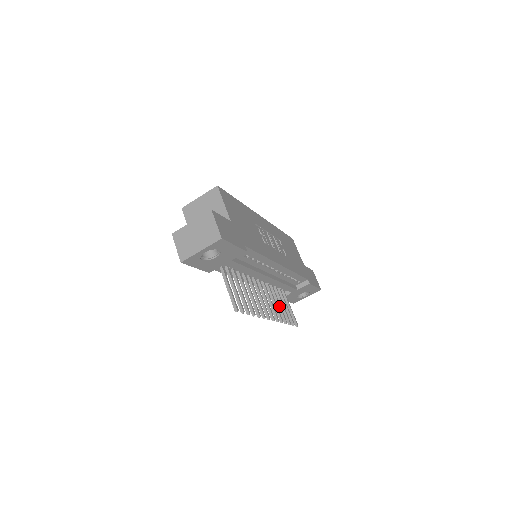
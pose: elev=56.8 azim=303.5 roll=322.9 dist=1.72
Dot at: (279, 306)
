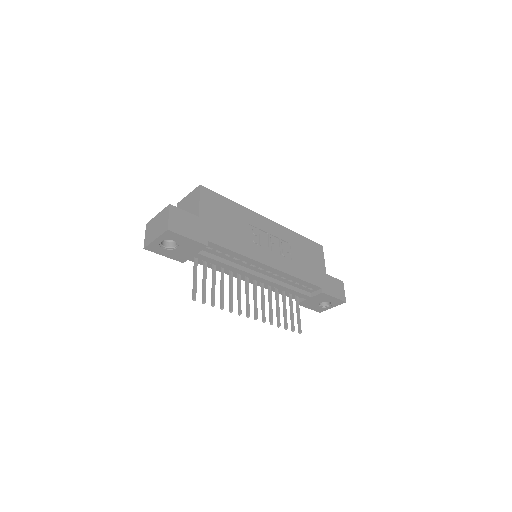
Dot at: (277, 309)
